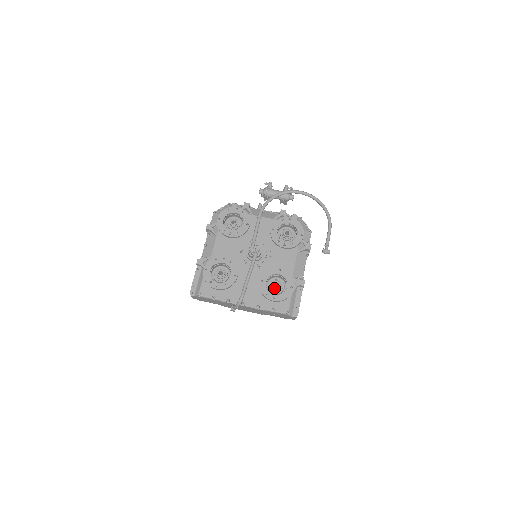
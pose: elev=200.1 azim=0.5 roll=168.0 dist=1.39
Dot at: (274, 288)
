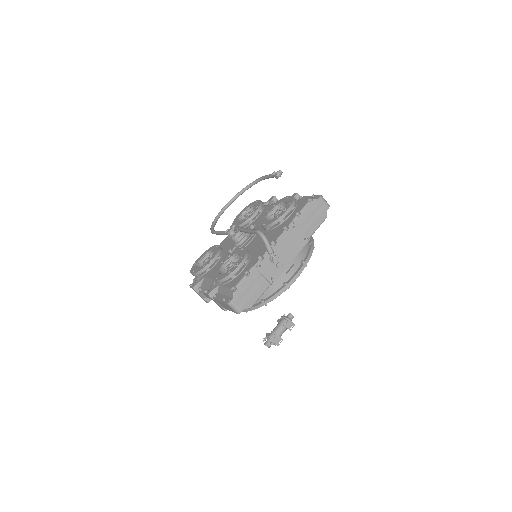
Dot at: occluded
